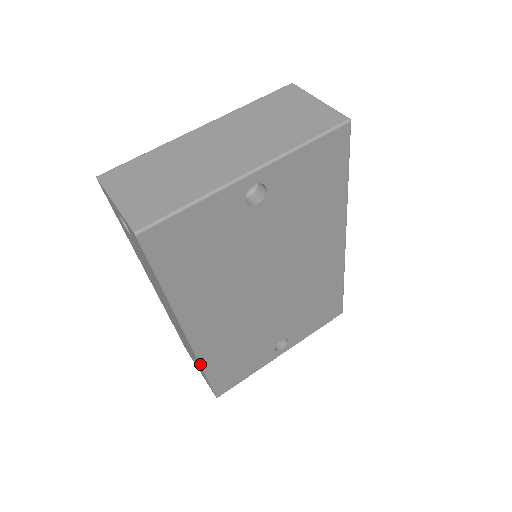
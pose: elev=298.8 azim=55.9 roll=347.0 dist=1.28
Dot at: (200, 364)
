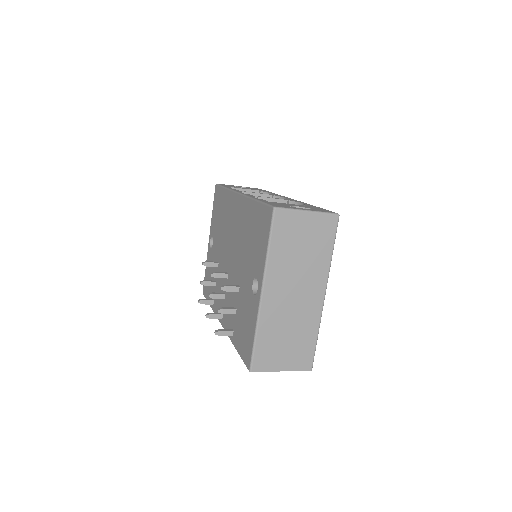
Dot at: occluded
